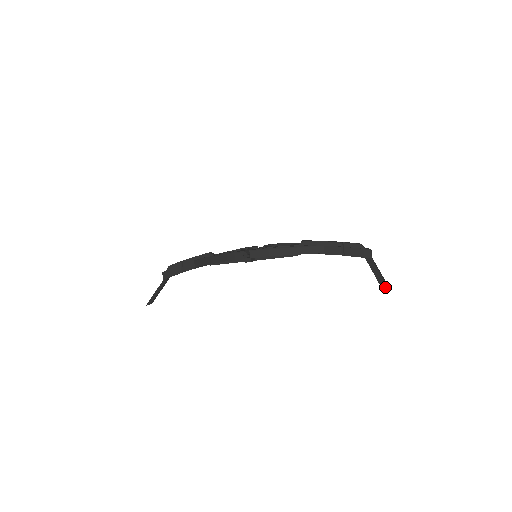
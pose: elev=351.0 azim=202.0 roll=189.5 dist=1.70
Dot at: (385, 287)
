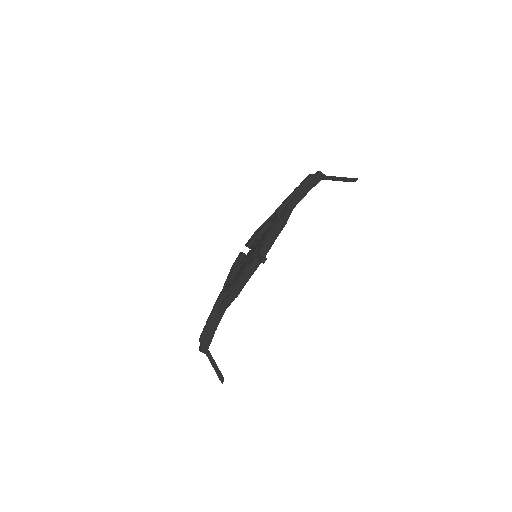
Dot at: occluded
